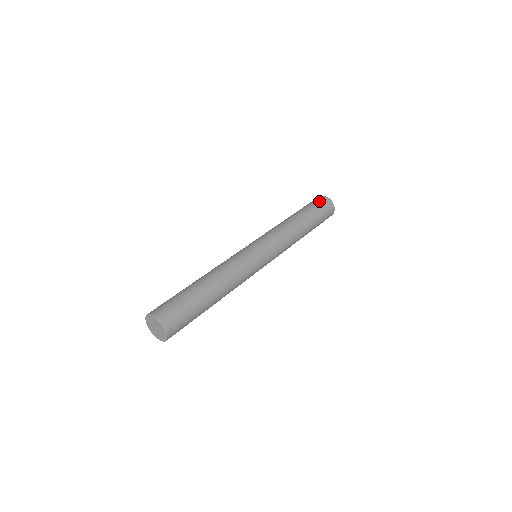
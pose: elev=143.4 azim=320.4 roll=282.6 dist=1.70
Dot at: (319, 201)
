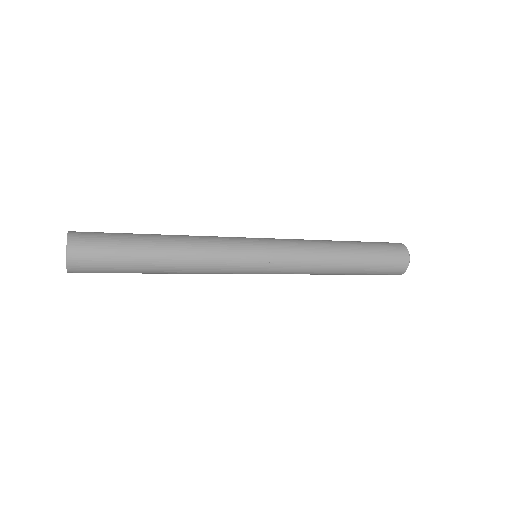
Dot at: occluded
